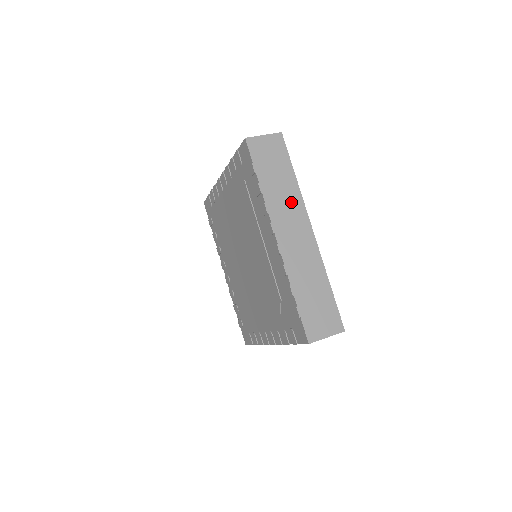
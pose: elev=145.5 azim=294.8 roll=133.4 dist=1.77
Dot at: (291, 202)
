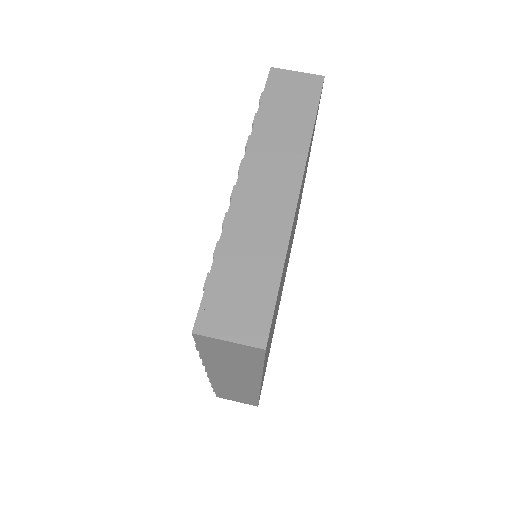
Dot at: (242, 373)
